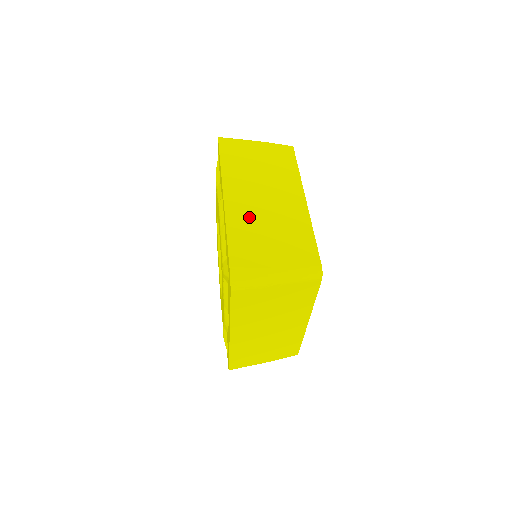
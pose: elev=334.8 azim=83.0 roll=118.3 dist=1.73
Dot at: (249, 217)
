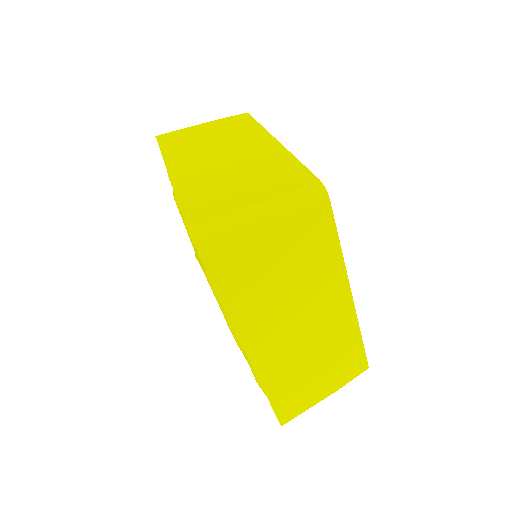
Dot at: (286, 363)
